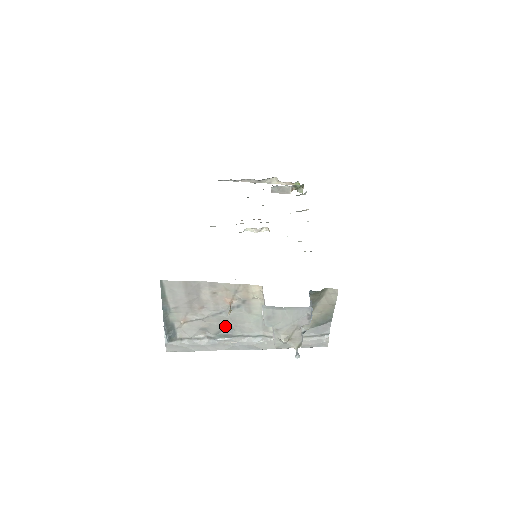
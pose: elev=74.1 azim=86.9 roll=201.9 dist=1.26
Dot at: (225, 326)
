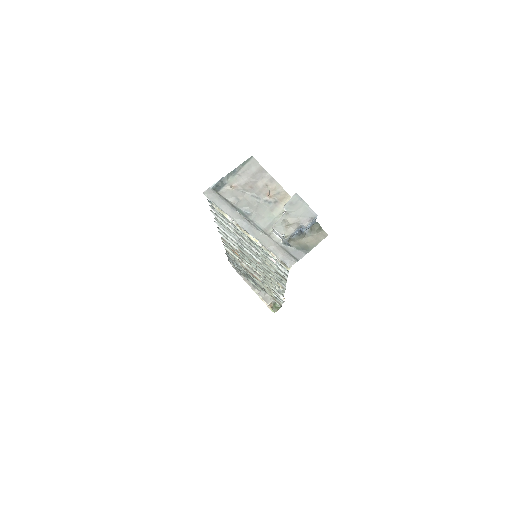
Dot at: (250, 208)
